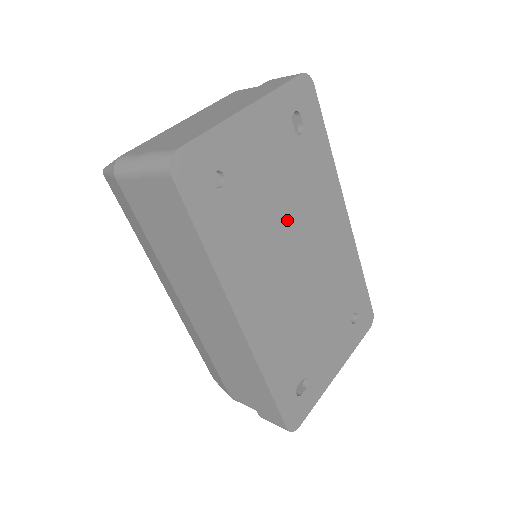
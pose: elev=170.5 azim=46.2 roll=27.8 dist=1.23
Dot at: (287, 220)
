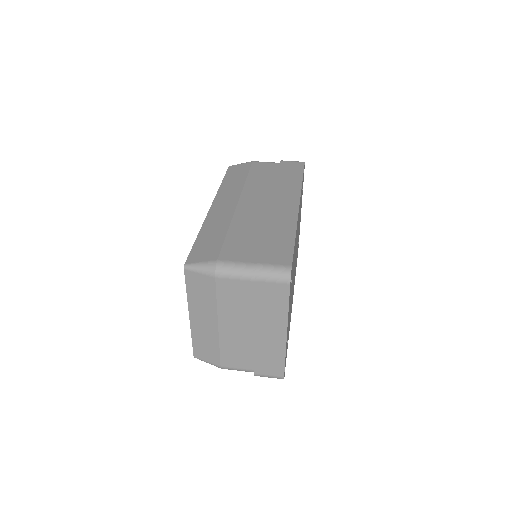
Dot at: occluded
